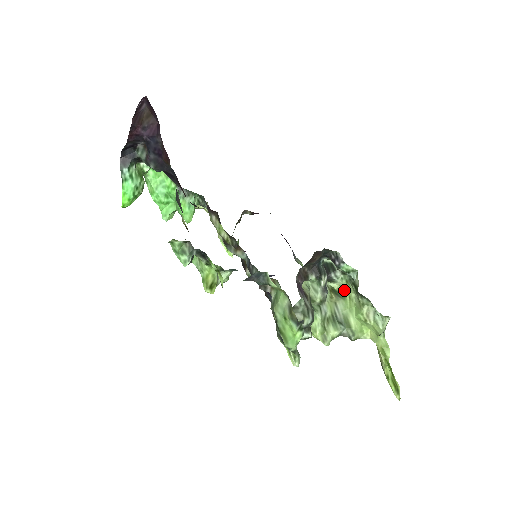
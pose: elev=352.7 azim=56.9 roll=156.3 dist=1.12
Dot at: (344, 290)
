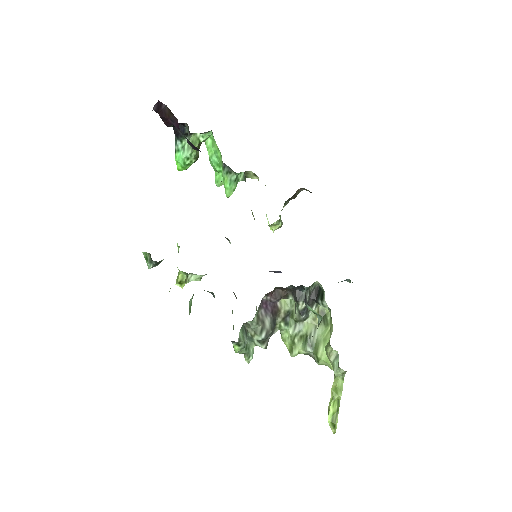
Dot at: (330, 318)
